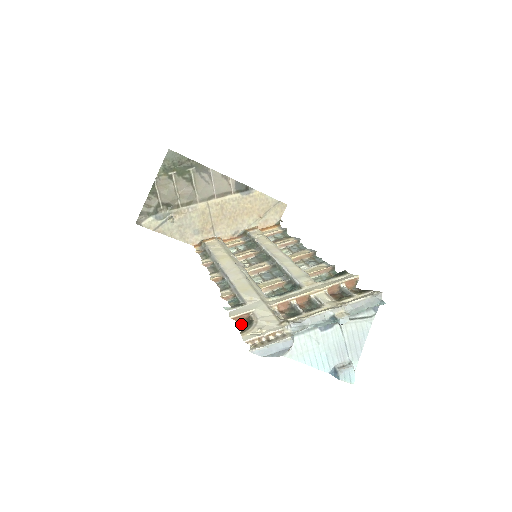
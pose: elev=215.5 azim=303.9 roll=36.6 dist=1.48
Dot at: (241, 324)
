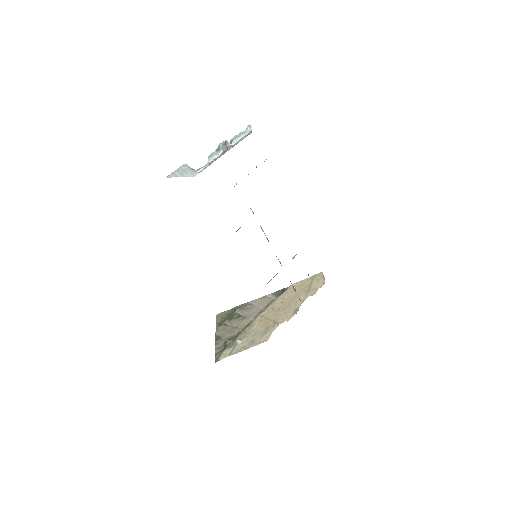
Dot at: occluded
